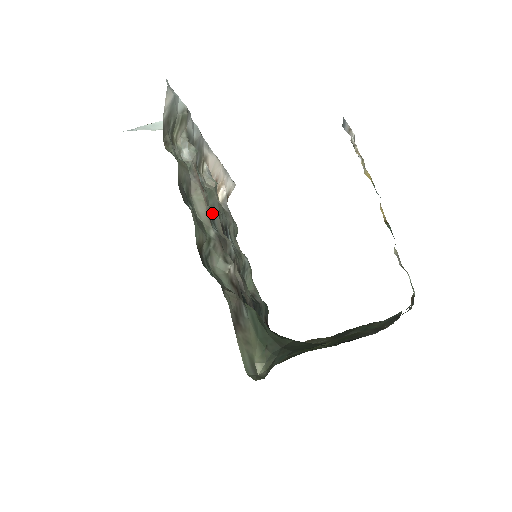
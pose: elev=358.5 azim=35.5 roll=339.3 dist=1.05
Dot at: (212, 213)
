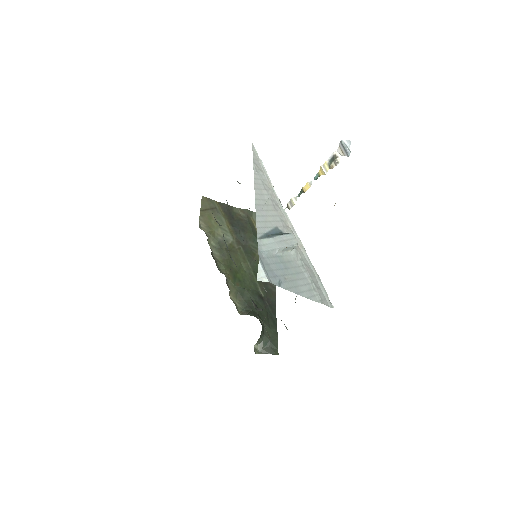
Dot at: occluded
